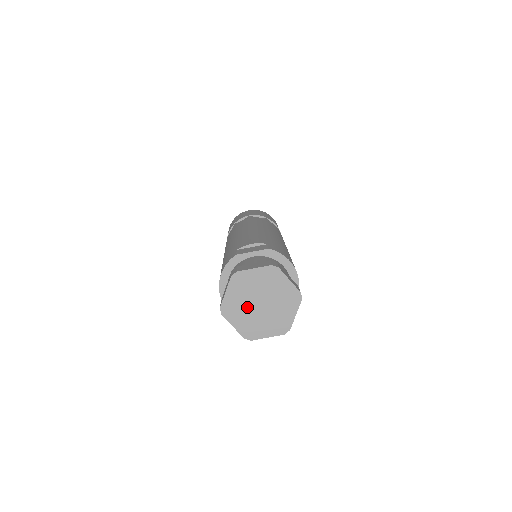
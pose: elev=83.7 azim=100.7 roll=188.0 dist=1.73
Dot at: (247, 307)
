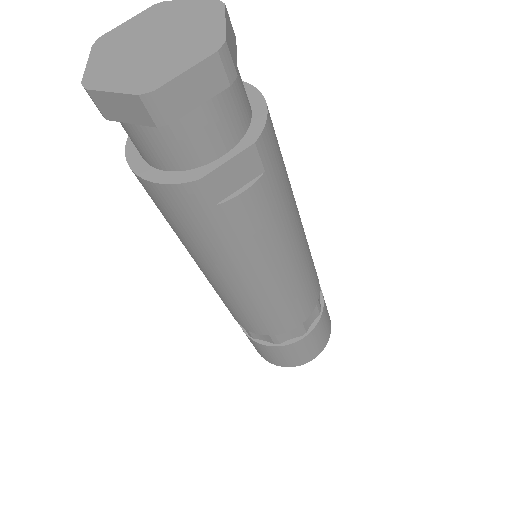
Dot at: (130, 59)
